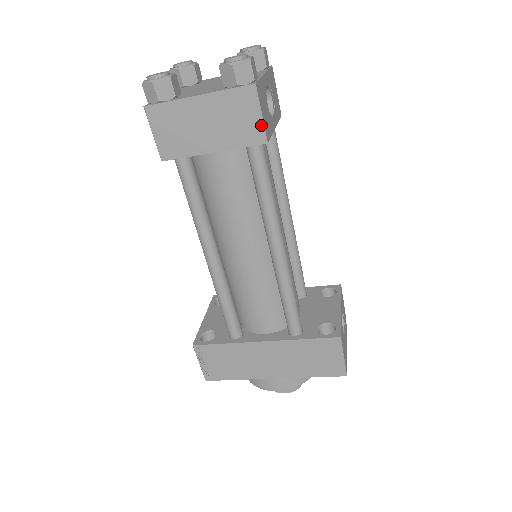
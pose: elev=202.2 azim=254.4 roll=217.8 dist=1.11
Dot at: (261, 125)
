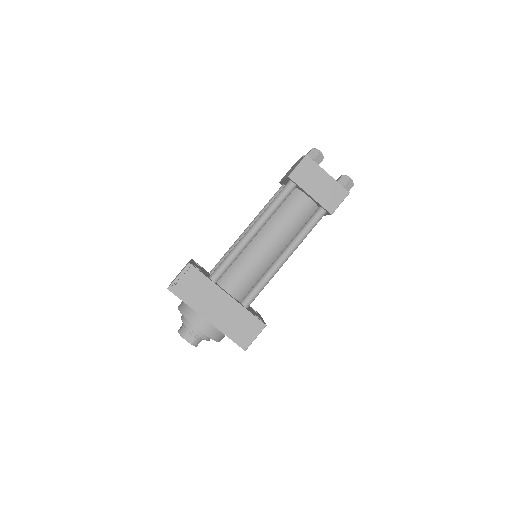
Dot at: (337, 207)
